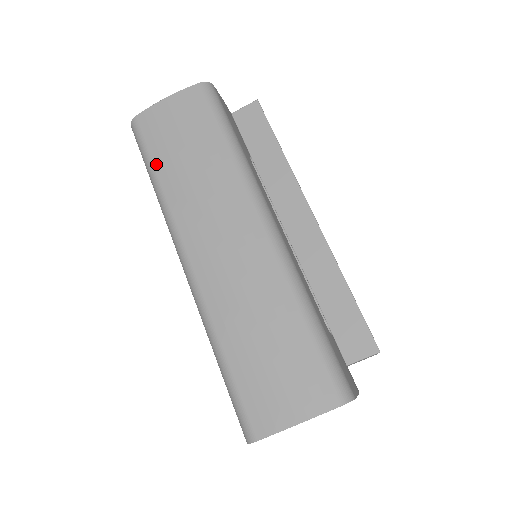
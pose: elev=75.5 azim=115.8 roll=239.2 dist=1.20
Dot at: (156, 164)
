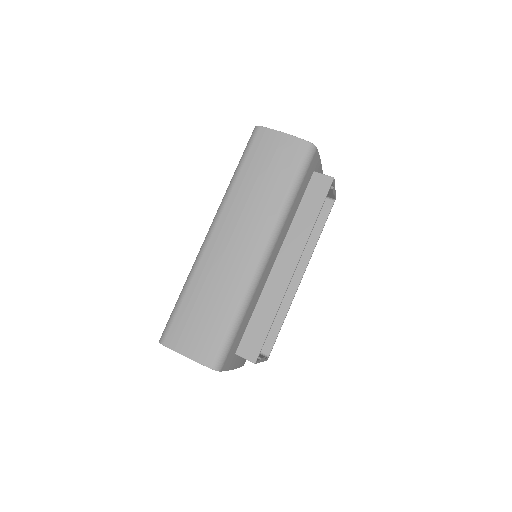
Dot at: (244, 166)
